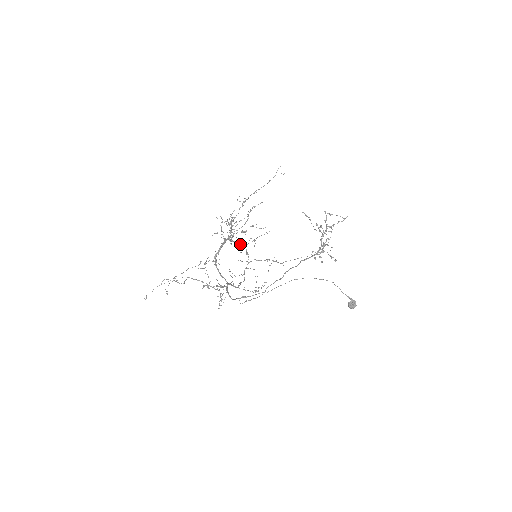
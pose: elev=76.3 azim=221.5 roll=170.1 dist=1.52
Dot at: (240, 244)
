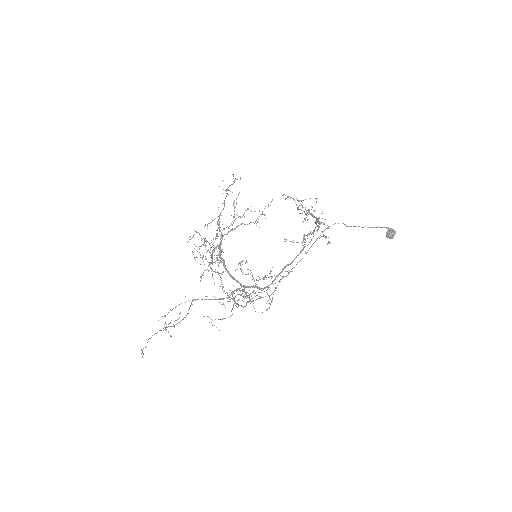
Dot at: (247, 224)
